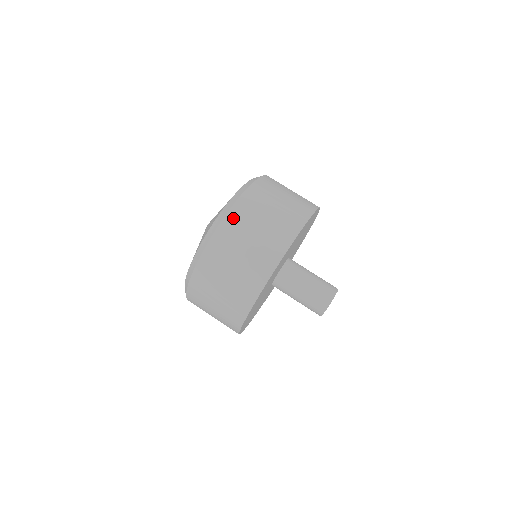
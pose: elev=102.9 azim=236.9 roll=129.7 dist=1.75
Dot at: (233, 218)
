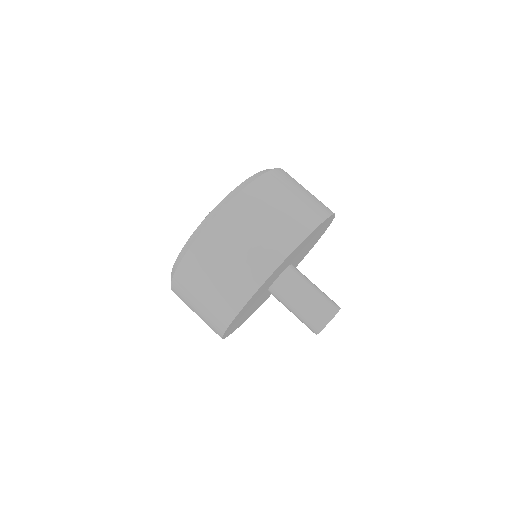
Dot at: (227, 216)
